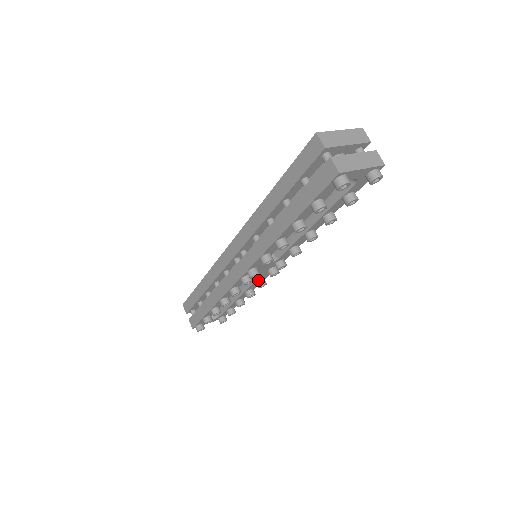
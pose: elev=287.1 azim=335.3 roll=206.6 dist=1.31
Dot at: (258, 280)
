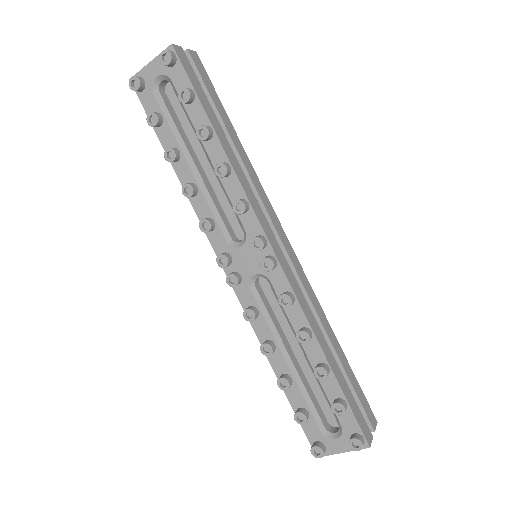
Dot at: occluded
